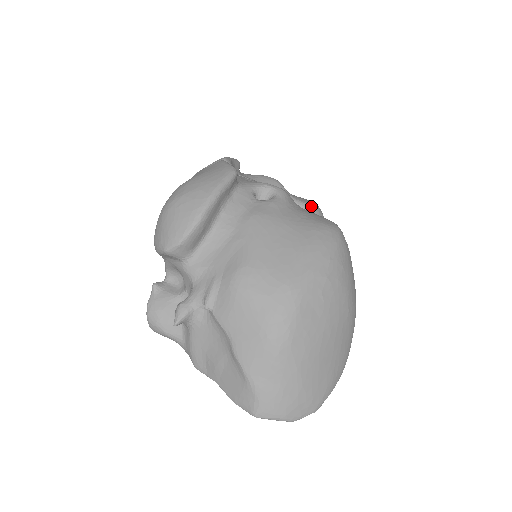
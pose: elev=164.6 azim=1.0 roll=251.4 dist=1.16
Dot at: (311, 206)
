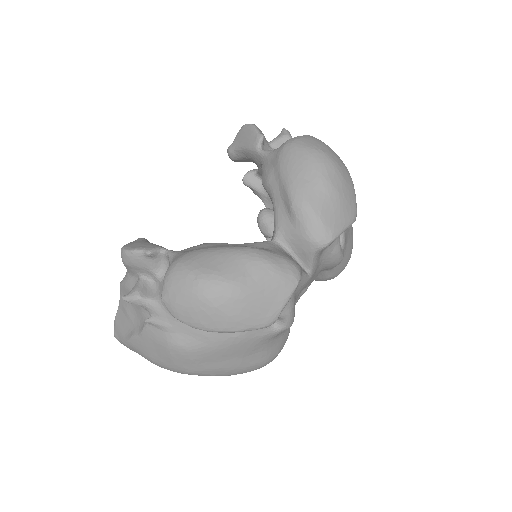
Dot at: (331, 278)
